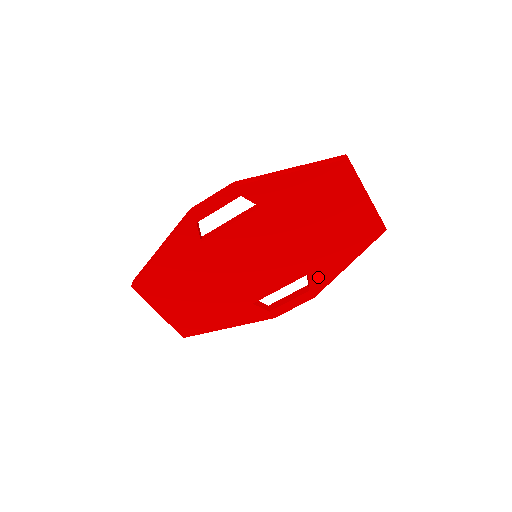
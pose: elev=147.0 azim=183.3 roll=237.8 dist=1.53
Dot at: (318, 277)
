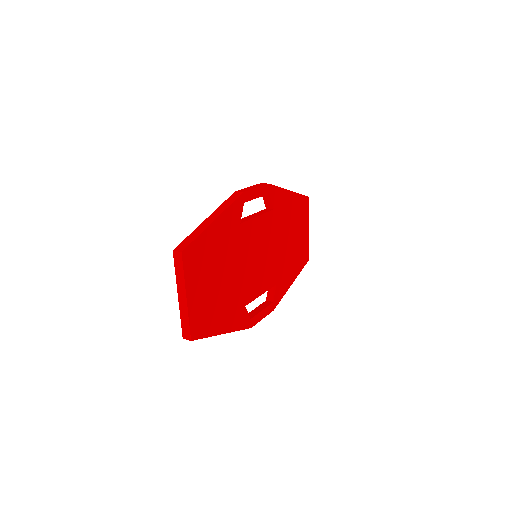
Dot at: (279, 289)
